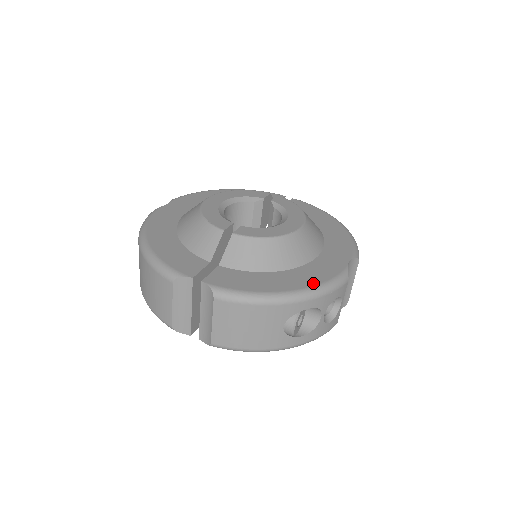
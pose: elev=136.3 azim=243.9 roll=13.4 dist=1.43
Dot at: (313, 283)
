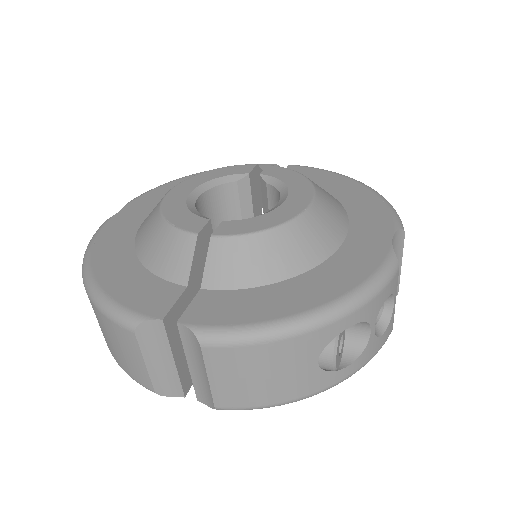
Dot at: (349, 286)
